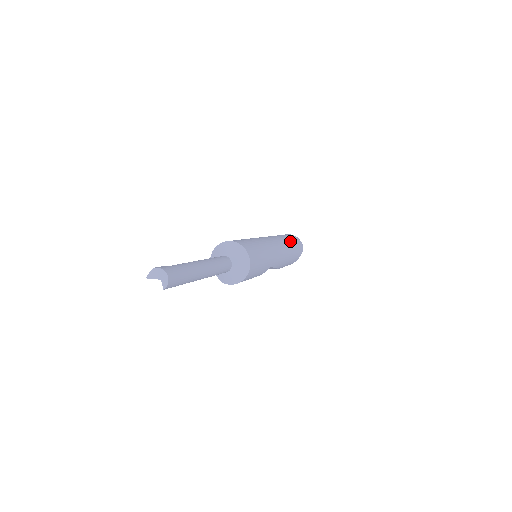
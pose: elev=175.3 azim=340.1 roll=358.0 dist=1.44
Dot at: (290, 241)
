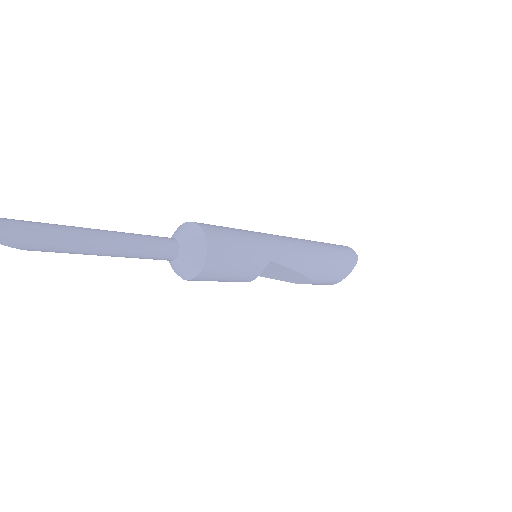
Dot at: (324, 244)
